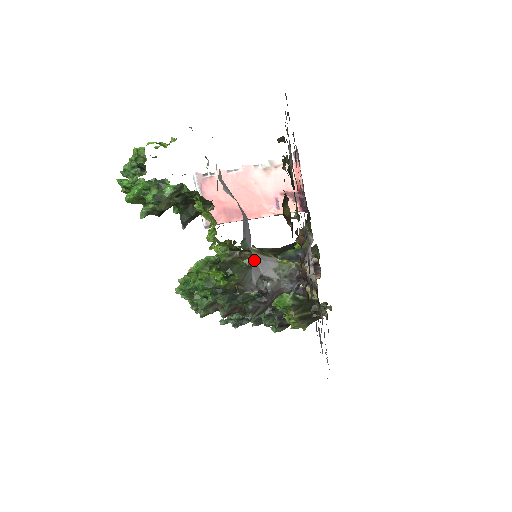
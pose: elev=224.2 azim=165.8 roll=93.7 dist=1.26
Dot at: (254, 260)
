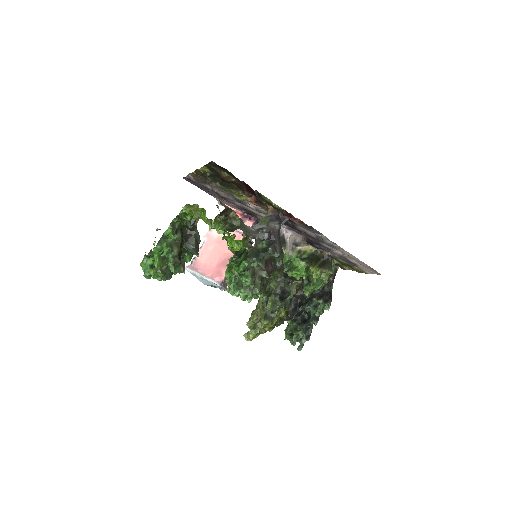
Dot at: occluded
